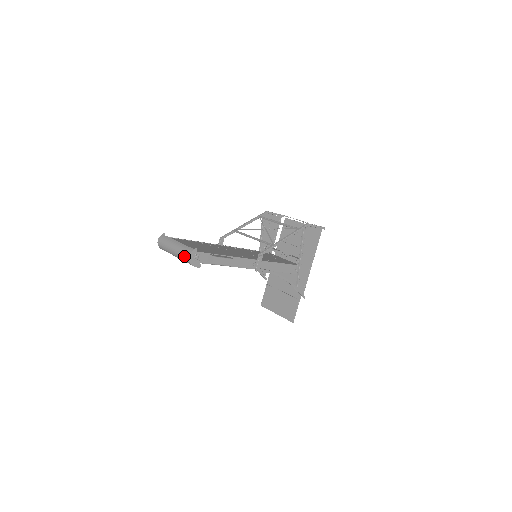
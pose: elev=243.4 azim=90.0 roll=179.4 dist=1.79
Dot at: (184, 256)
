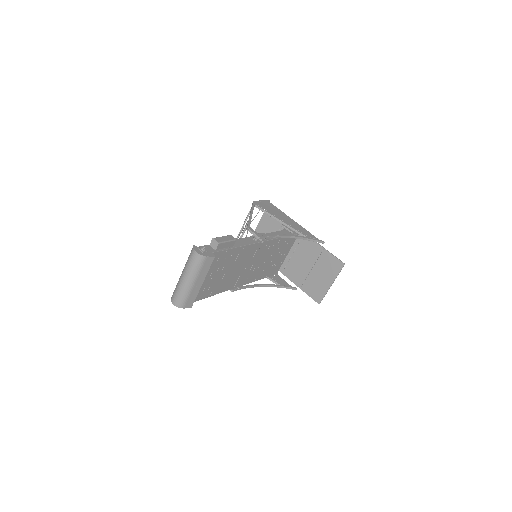
Dot at: (194, 261)
